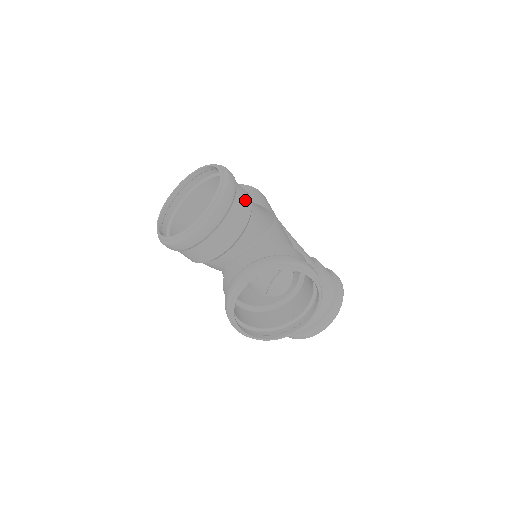
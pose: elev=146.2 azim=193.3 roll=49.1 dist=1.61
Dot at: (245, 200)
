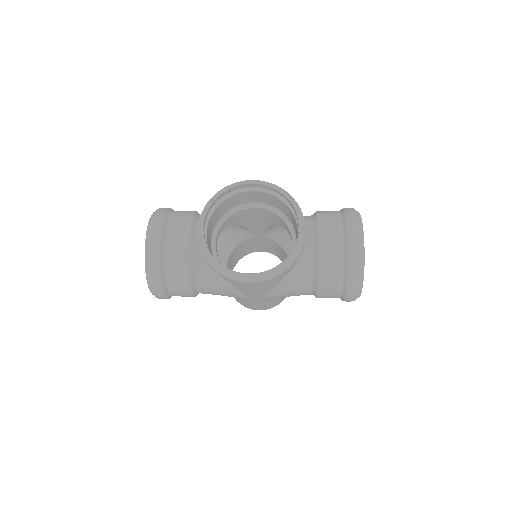
Dot at: occluded
